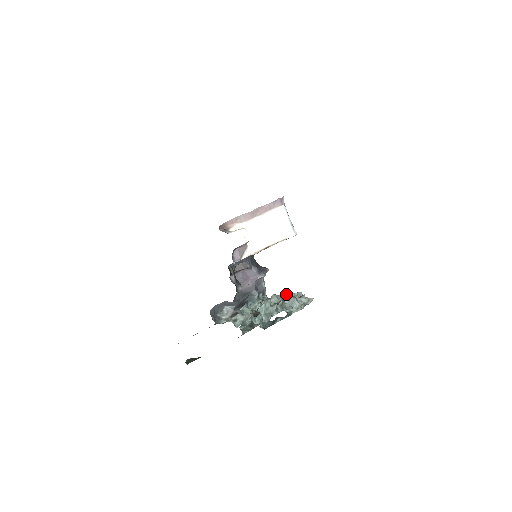
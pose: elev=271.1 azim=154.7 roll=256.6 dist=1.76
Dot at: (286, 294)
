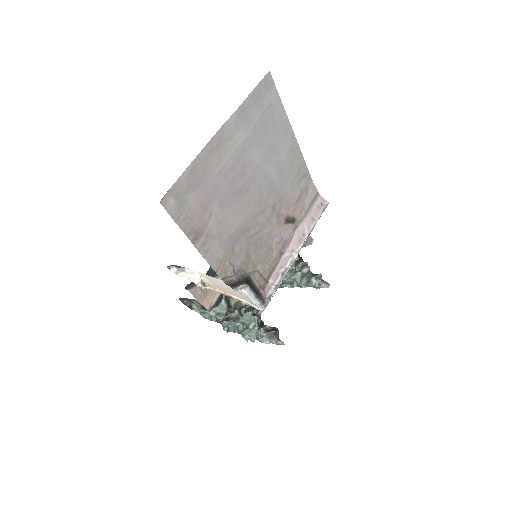
Dot at: (307, 279)
